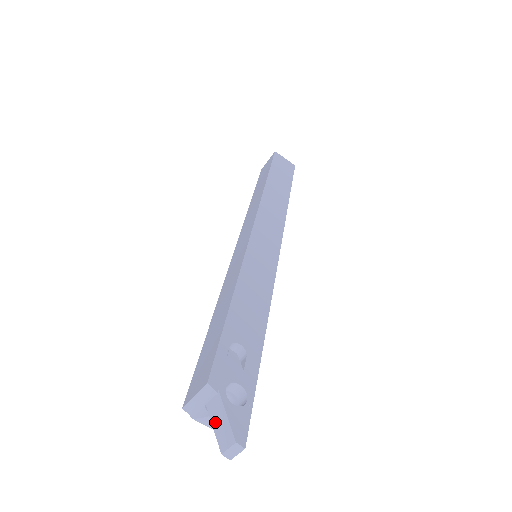
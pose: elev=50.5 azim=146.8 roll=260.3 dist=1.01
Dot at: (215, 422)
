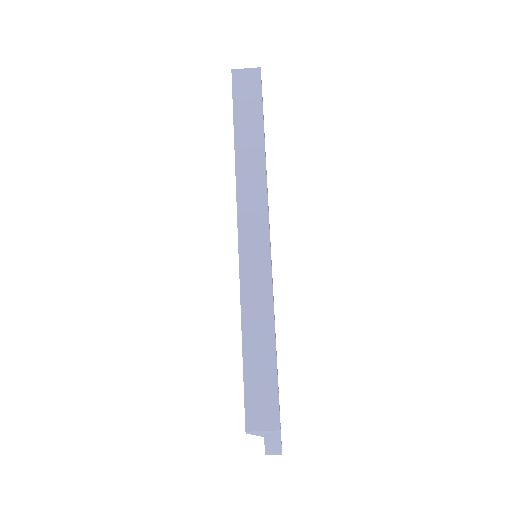
Dot at: (268, 442)
